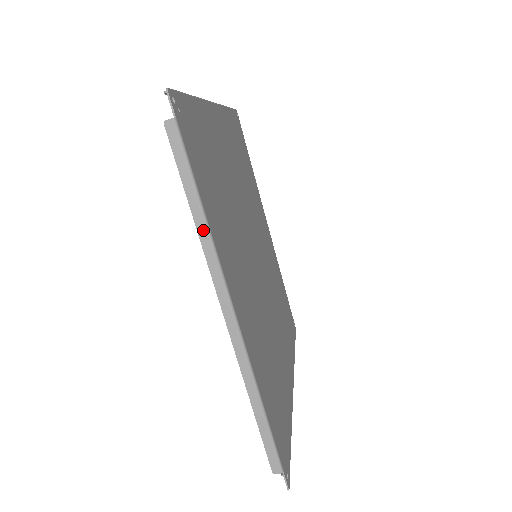
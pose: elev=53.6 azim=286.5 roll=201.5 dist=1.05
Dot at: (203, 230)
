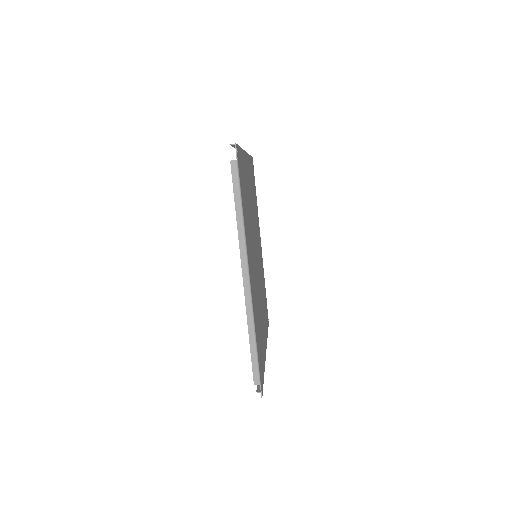
Dot at: (240, 225)
